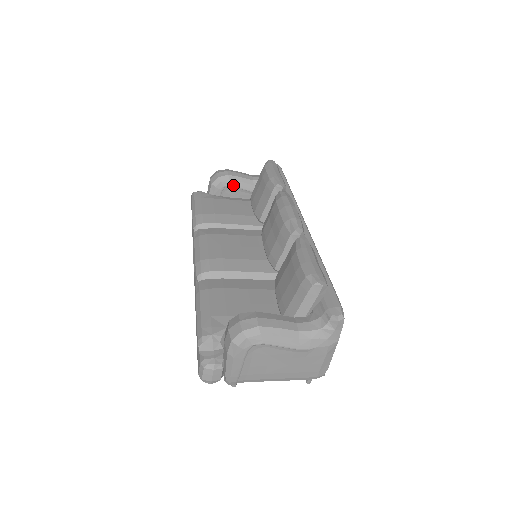
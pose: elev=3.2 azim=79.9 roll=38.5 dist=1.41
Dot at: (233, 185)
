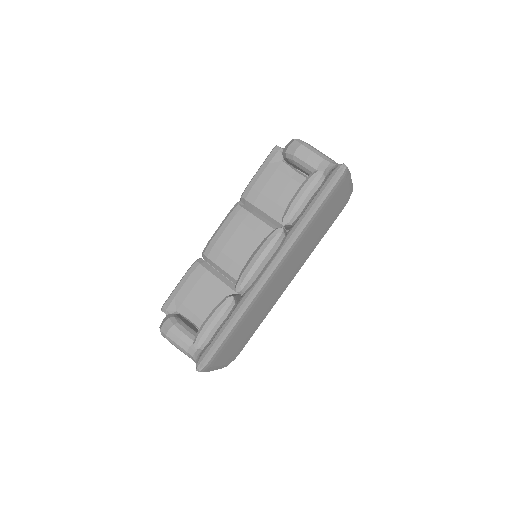
Dot at: (297, 165)
